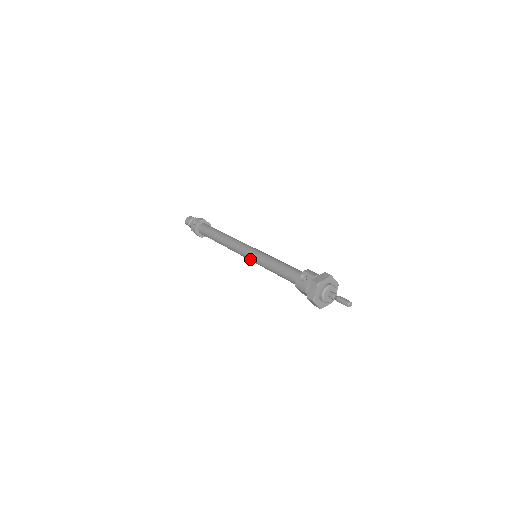
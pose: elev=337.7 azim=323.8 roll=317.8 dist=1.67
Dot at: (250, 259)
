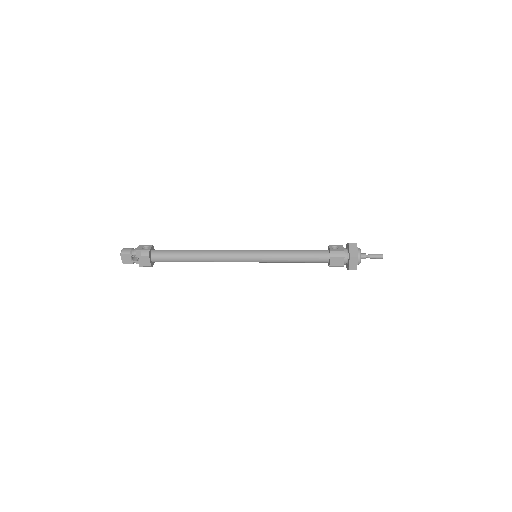
Dot at: (254, 257)
